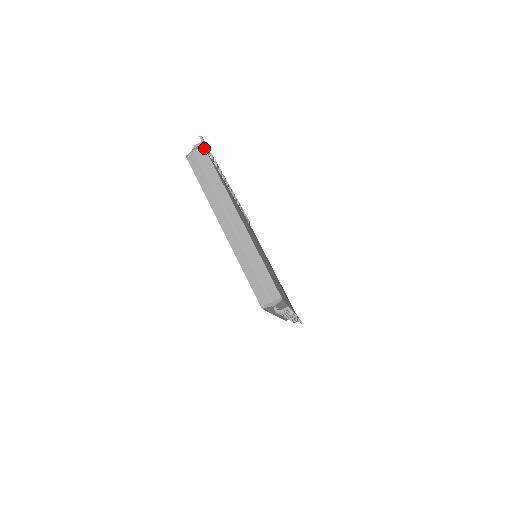
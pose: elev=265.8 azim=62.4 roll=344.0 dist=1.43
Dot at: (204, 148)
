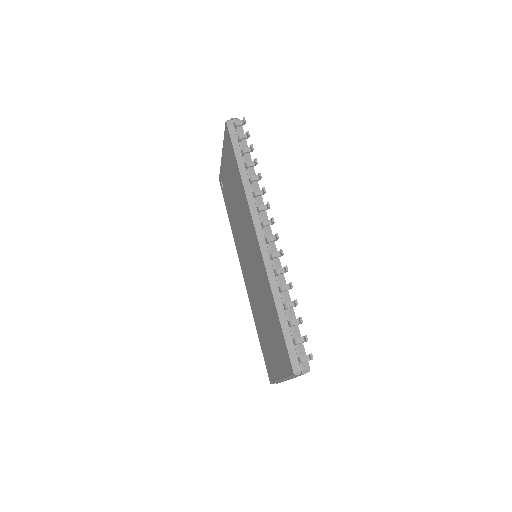
Dot at: occluded
